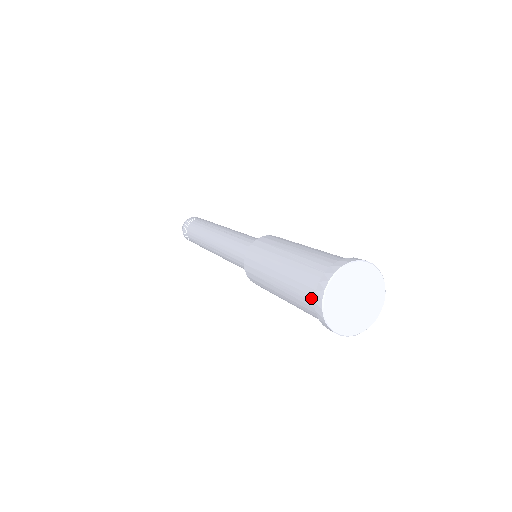
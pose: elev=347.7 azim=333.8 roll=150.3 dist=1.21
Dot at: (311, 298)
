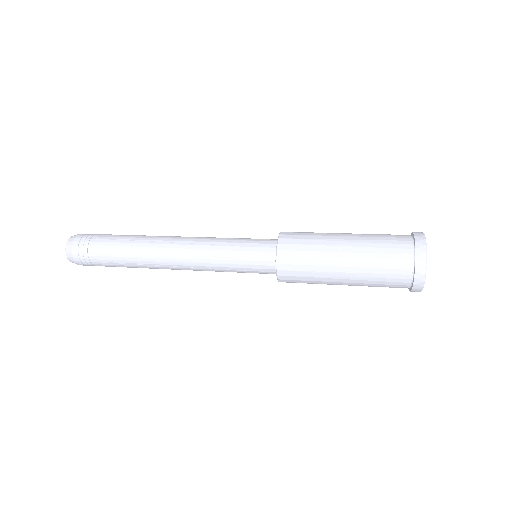
Dot at: (404, 277)
